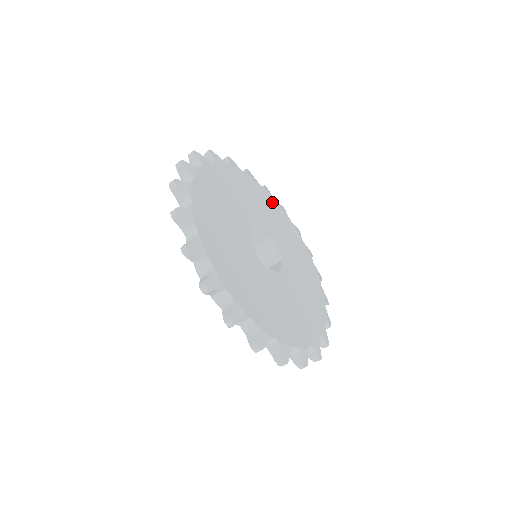
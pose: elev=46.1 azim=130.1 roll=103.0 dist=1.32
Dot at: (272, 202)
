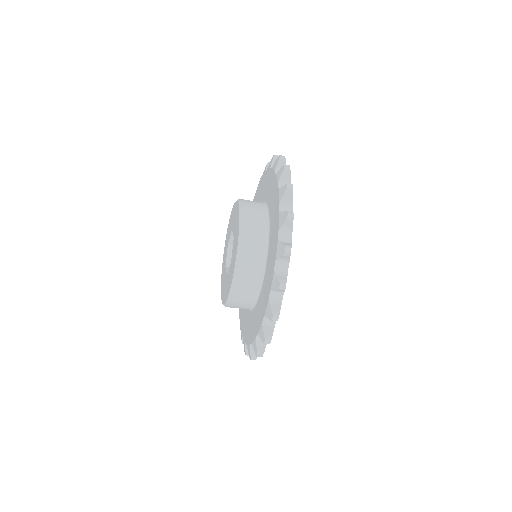
Dot at: occluded
